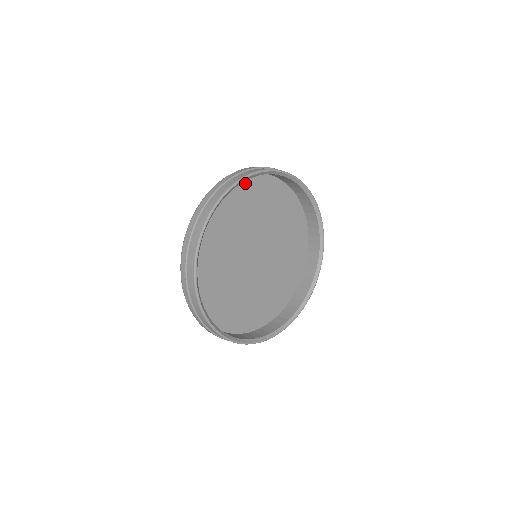
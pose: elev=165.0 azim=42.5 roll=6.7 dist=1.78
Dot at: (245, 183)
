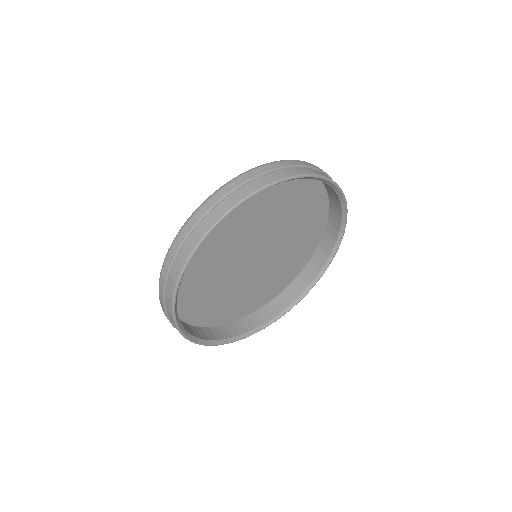
Dot at: occluded
